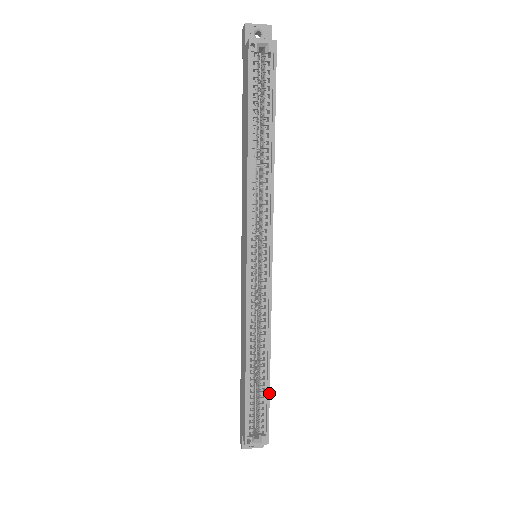
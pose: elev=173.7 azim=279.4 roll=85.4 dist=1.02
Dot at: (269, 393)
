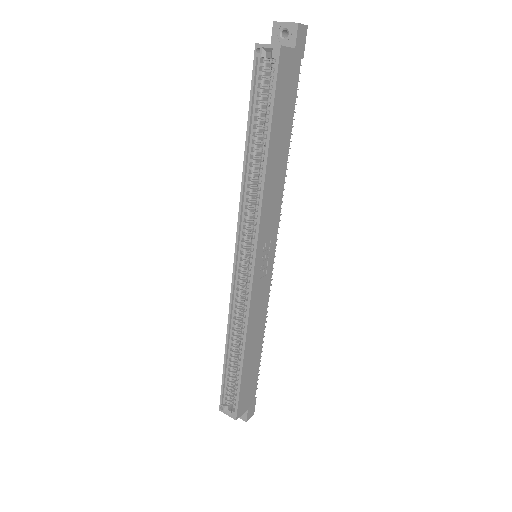
Dot at: (240, 379)
